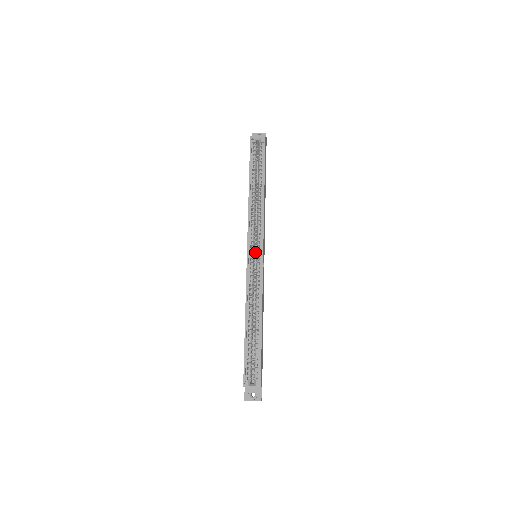
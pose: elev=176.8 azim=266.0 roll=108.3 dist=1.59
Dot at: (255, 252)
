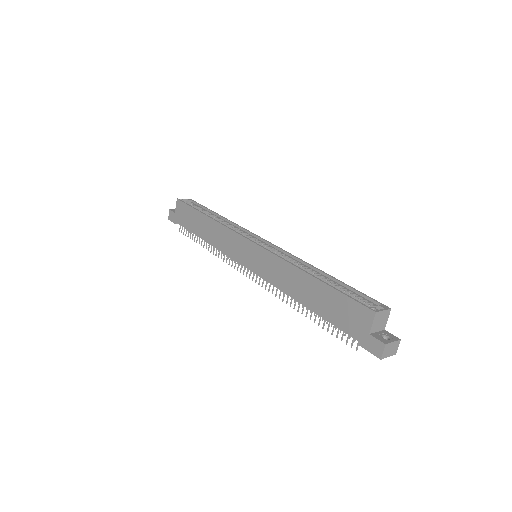
Dot at: occluded
